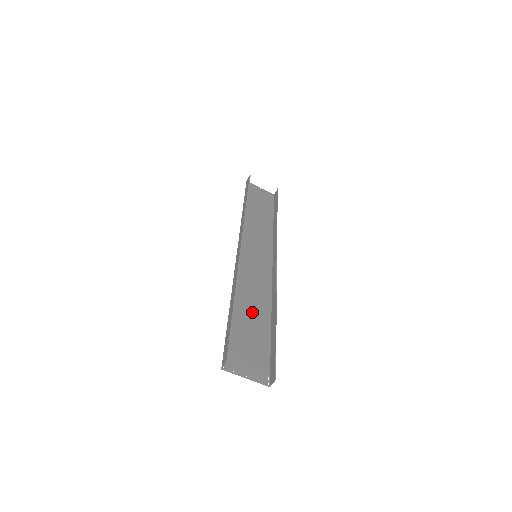
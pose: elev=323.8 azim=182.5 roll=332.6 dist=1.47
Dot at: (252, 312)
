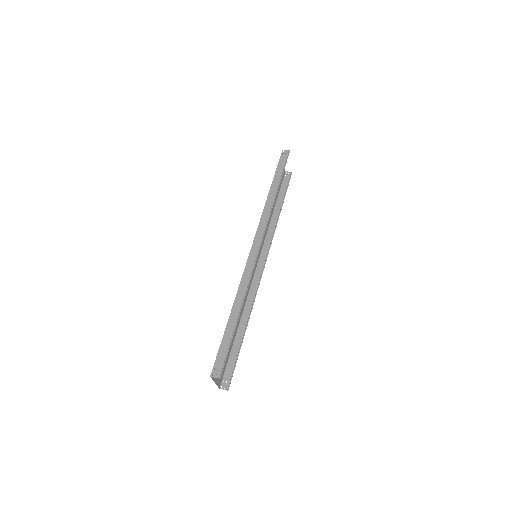
Dot at: occluded
